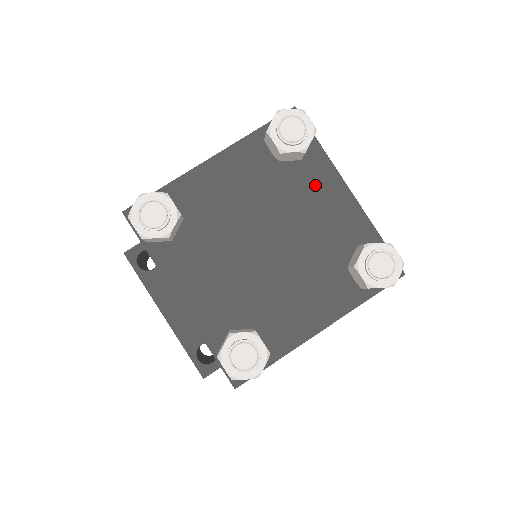
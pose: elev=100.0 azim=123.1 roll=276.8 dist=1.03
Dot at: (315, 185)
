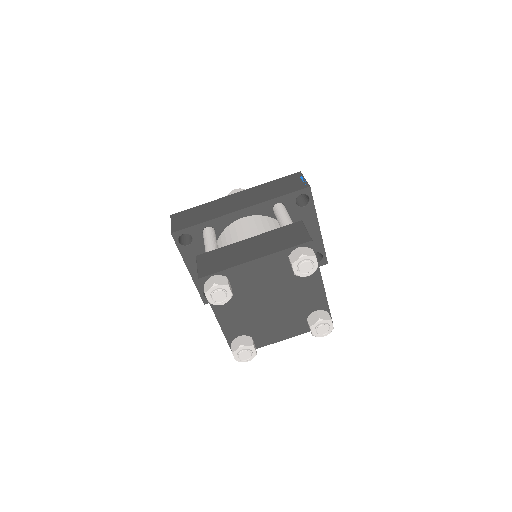
Dot at: (307, 280)
